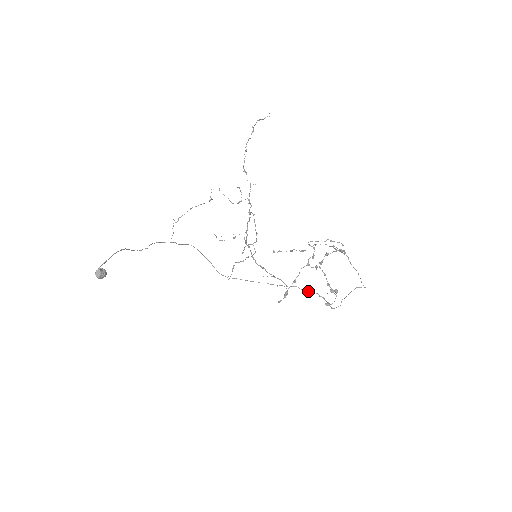
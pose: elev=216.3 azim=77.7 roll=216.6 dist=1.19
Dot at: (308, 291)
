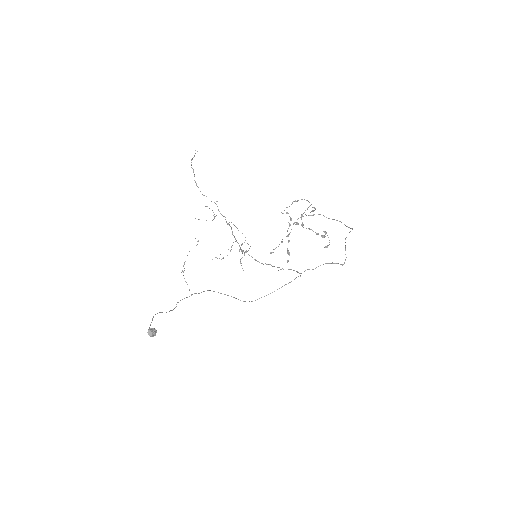
Dot at: occluded
